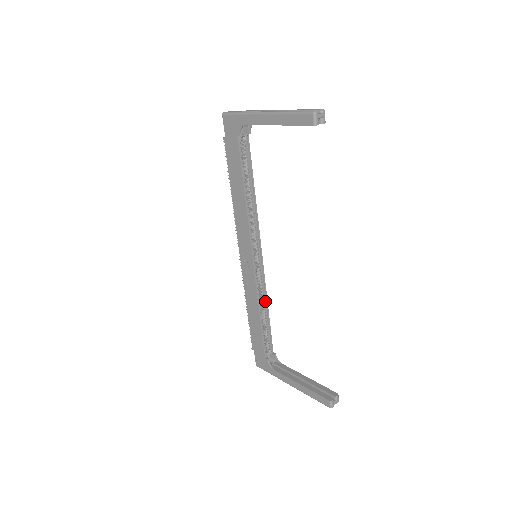
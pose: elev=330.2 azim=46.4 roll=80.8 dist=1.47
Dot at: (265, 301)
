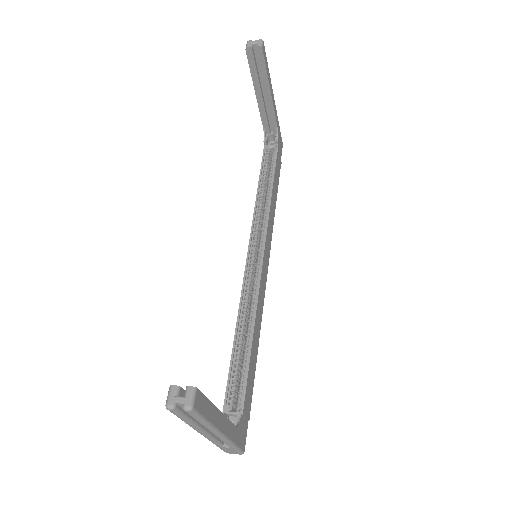
Dot at: (253, 320)
